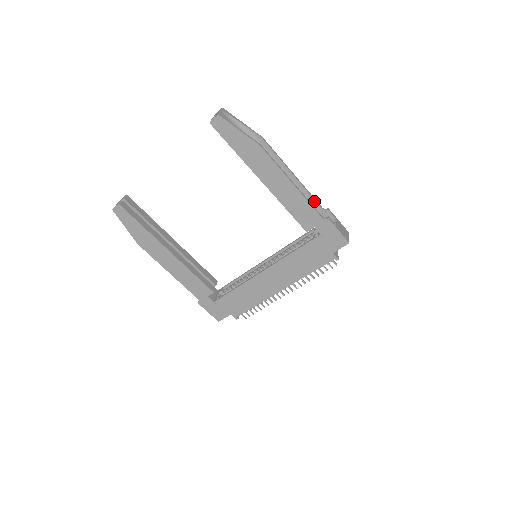
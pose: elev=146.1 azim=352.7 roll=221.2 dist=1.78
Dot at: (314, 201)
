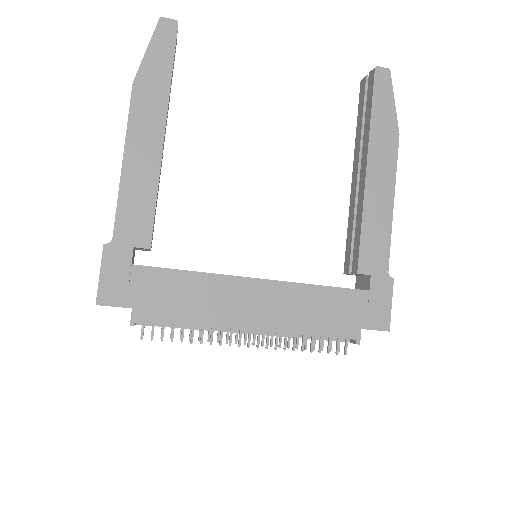
Dot at: occluded
